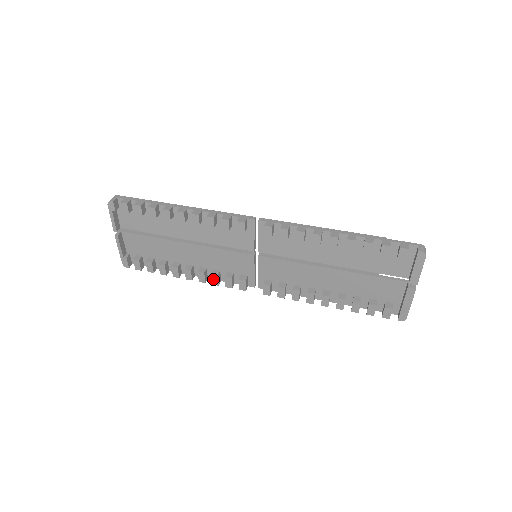
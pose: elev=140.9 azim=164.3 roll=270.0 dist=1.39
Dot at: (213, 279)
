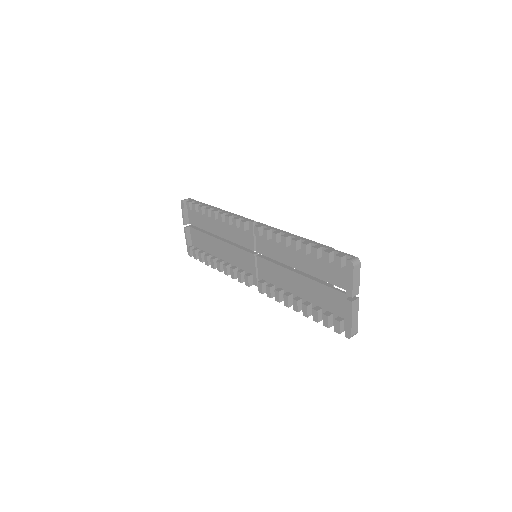
Dot at: (231, 272)
